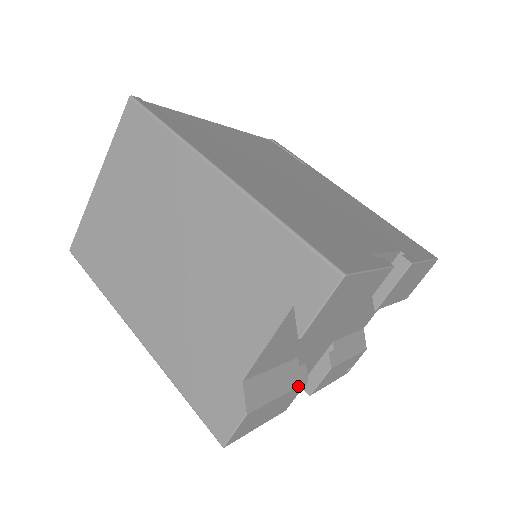
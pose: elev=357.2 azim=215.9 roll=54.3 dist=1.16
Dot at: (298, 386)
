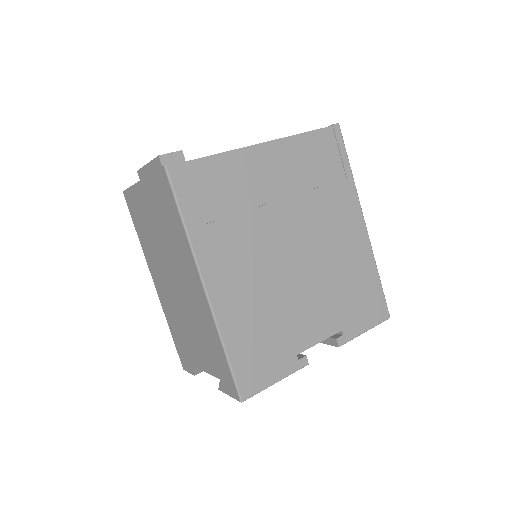
Dot at: occluded
